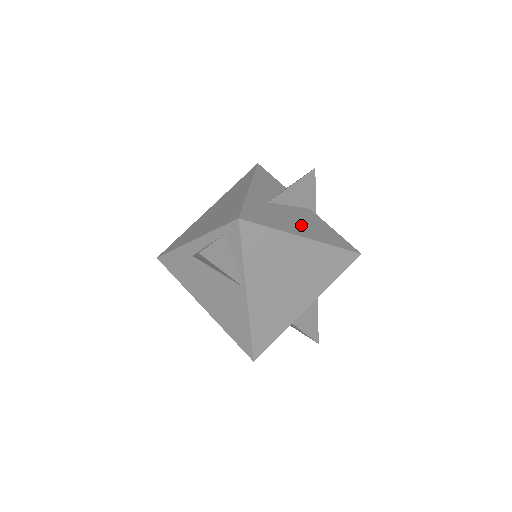
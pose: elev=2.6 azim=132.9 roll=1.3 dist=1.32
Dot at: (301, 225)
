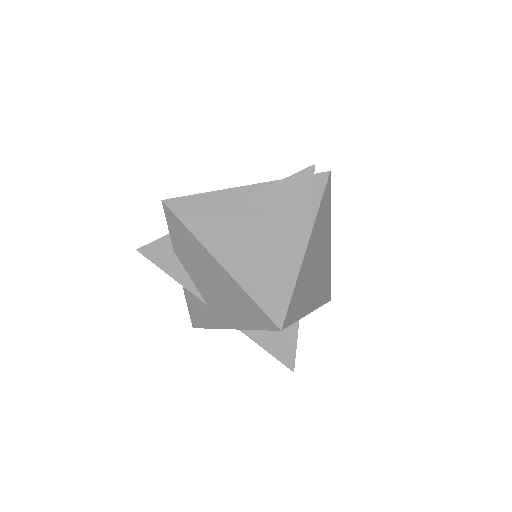
Dot at: occluded
